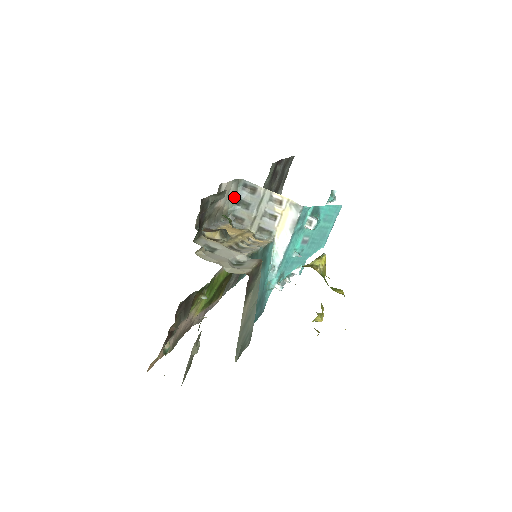
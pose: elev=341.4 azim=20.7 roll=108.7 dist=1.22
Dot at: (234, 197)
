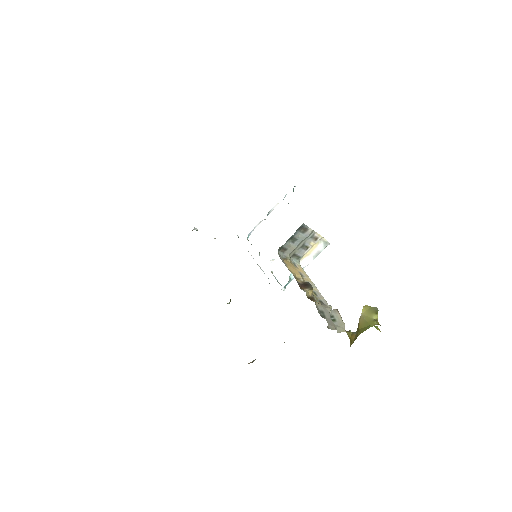
Dot at: occluded
